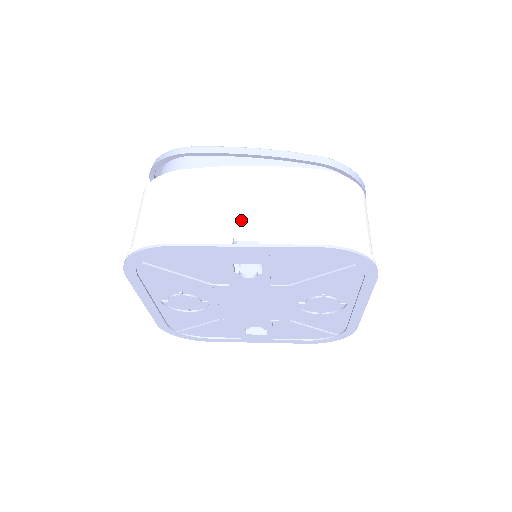
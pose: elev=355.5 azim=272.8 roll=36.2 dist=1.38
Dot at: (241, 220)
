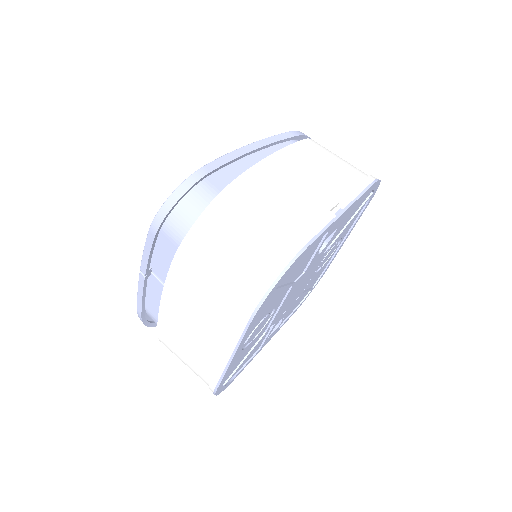
Dot at: (315, 198)
